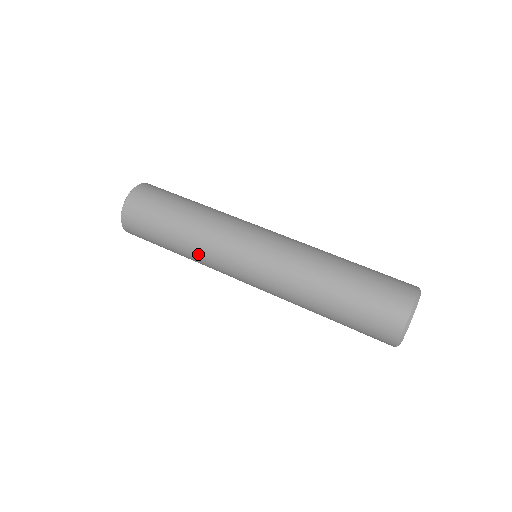
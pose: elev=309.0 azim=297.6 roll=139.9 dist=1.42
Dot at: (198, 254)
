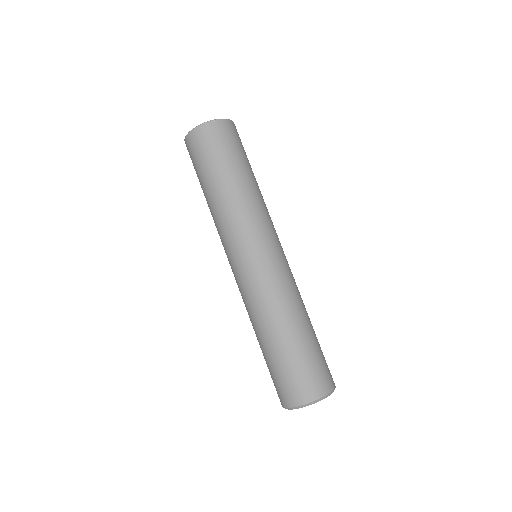
Dot at: occluded
